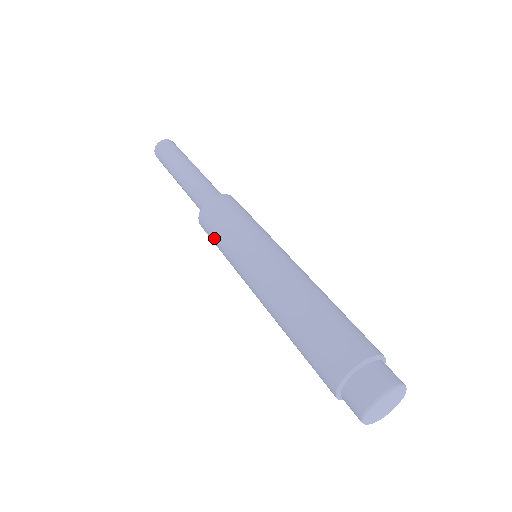
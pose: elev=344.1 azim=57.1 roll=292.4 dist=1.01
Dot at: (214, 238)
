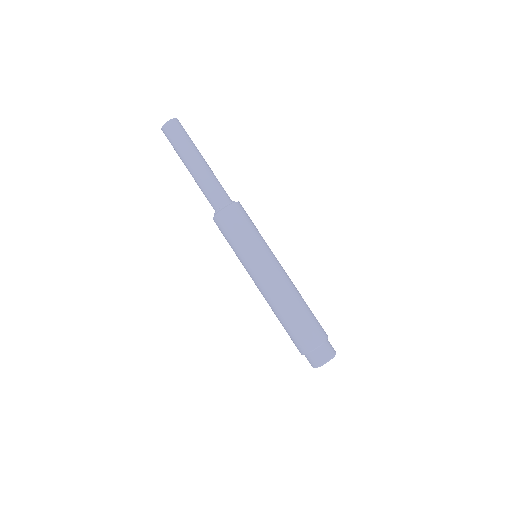
Dot at: occluded
